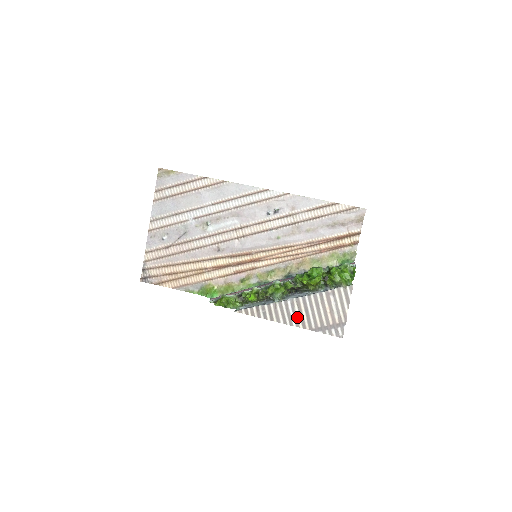
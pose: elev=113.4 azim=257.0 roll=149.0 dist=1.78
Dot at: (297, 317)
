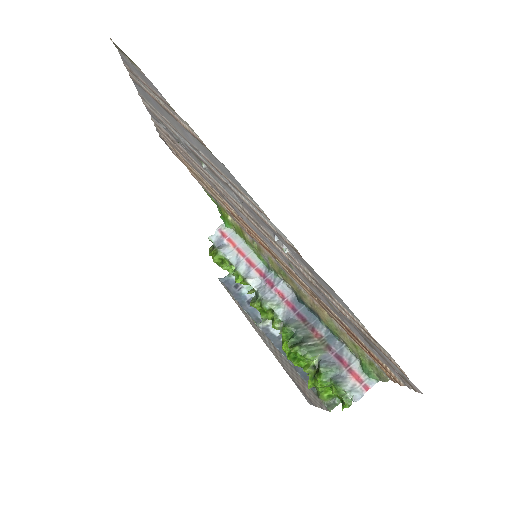
Dot at: (272, 350)
